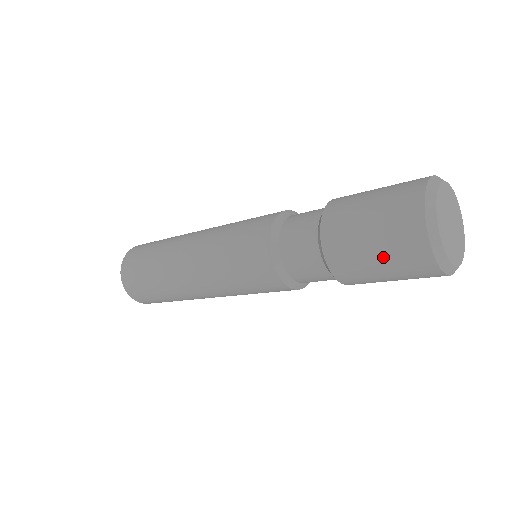
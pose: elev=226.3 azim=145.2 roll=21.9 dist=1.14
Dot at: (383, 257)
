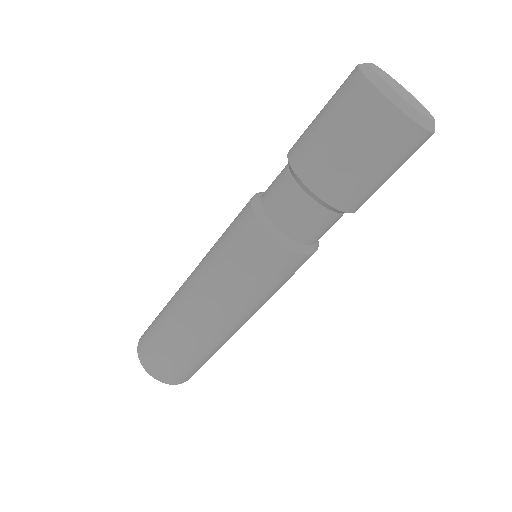
Dot at: (354, 143)
